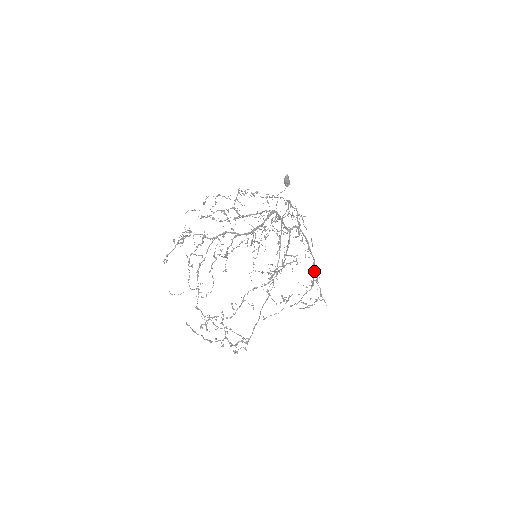
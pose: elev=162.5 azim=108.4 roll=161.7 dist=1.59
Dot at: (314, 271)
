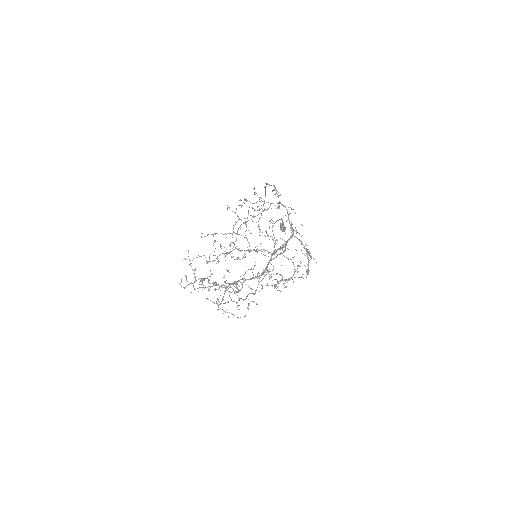
Dot at: (308, 261)
